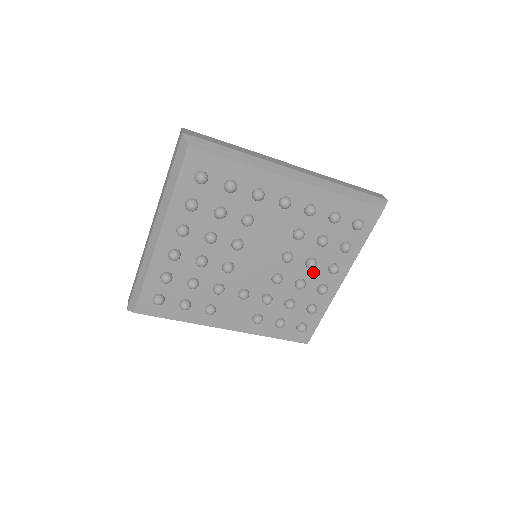
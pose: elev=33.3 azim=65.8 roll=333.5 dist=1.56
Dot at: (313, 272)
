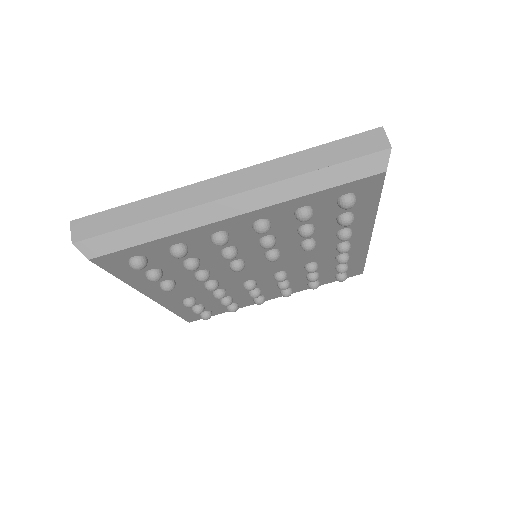
Dot at: (273, 287)
